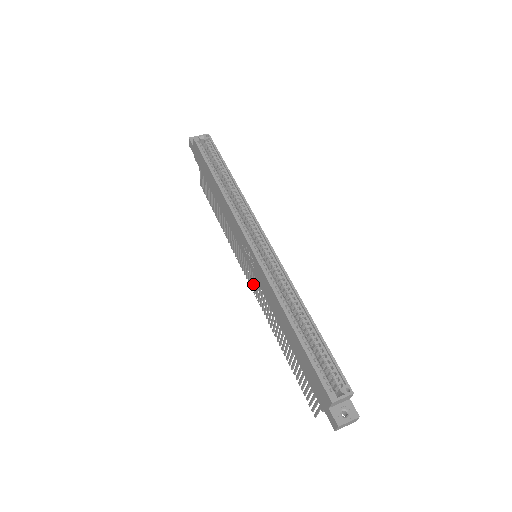
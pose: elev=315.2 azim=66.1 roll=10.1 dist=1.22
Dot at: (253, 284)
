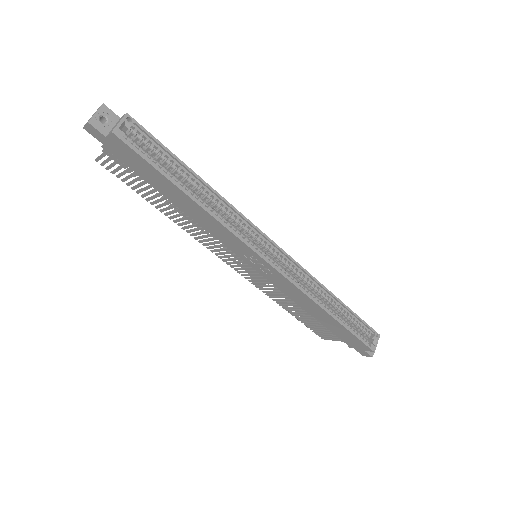
Dot at: occluded
